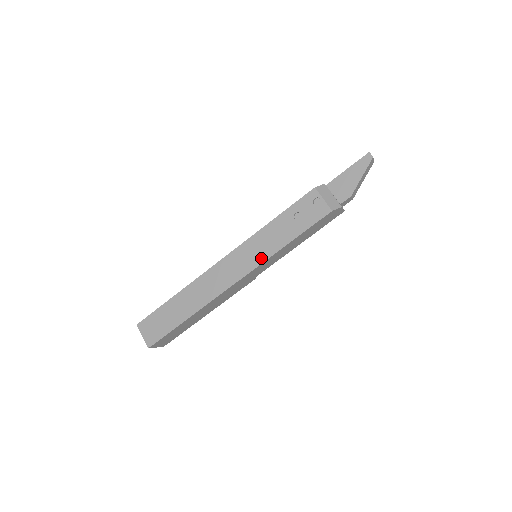
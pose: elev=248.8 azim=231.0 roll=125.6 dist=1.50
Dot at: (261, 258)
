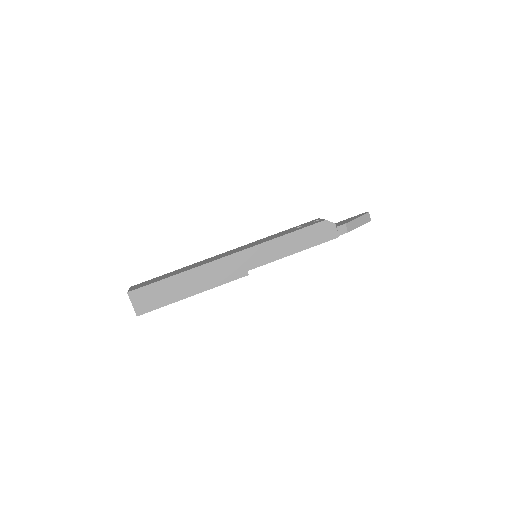
Dot at: (259, 243)
